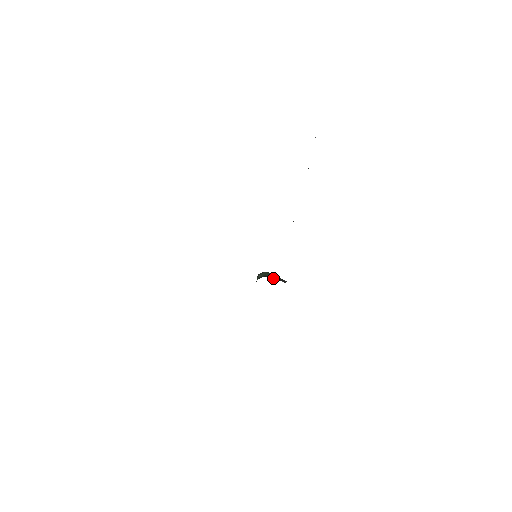
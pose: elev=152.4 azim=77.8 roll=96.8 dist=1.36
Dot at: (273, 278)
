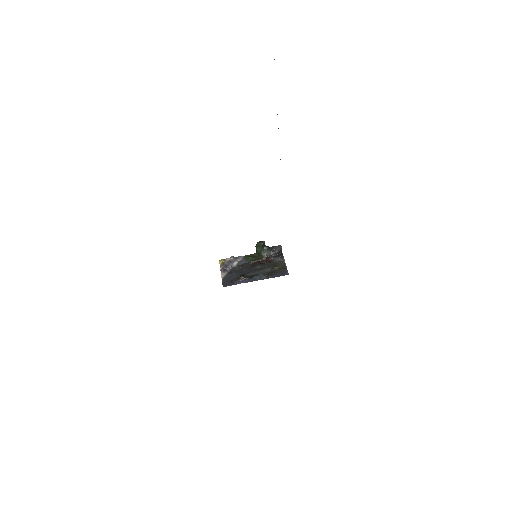
Dot at: (272, 255)
